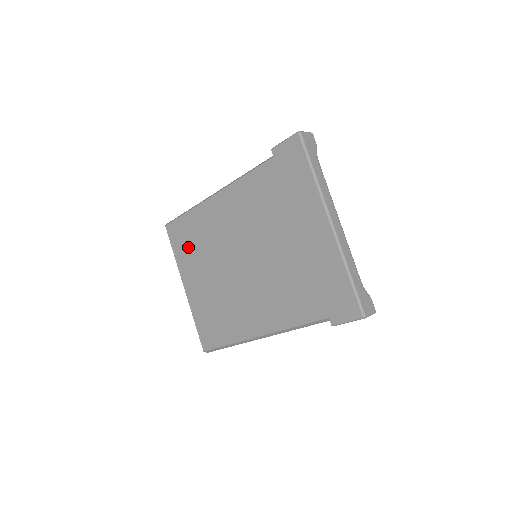
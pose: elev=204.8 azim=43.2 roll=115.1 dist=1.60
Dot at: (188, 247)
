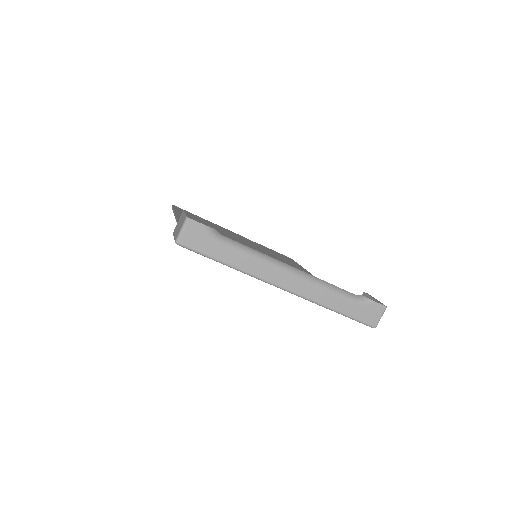
Dot at: occluded
